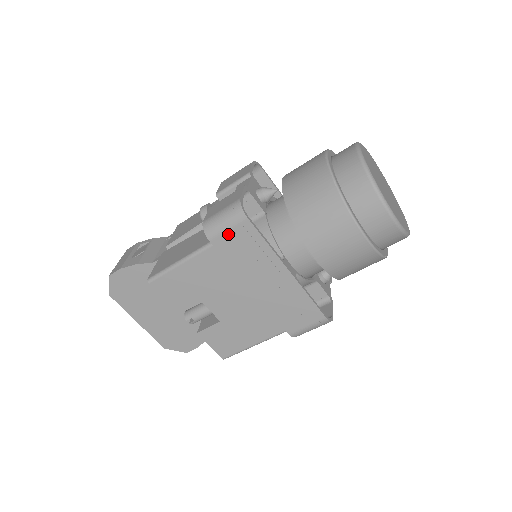
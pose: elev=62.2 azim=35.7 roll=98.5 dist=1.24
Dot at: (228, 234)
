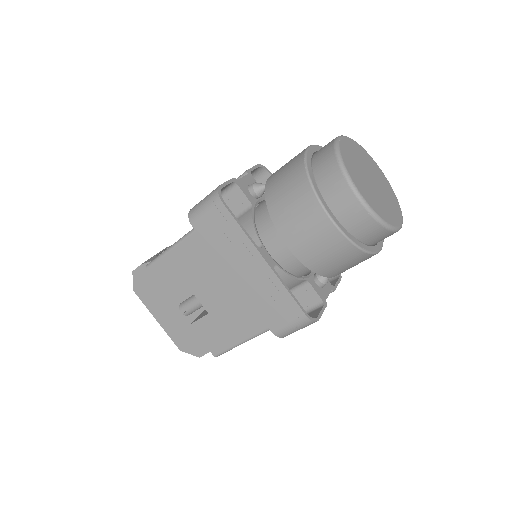
Dot at: (207, 219)
